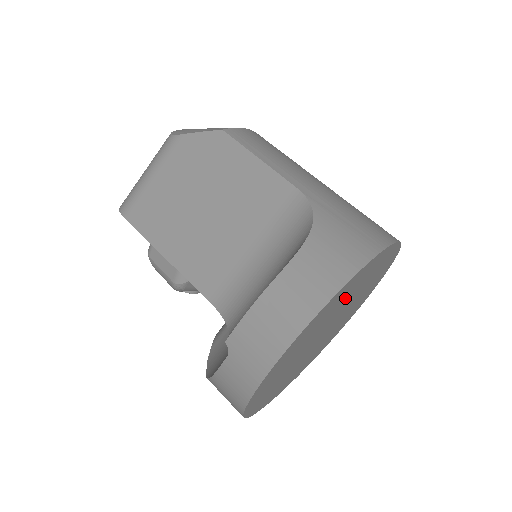
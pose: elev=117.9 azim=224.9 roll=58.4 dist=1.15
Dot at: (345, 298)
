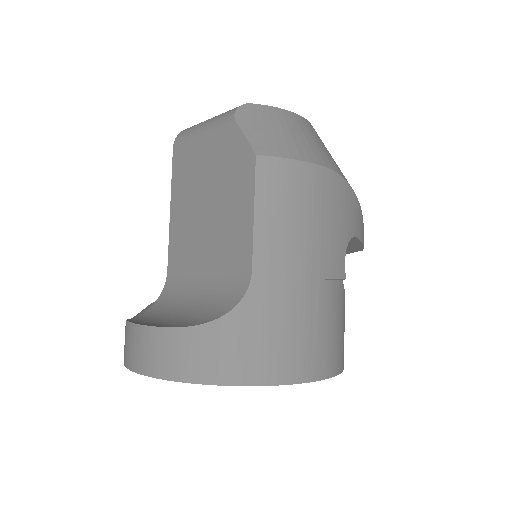
Dot at: occluded
